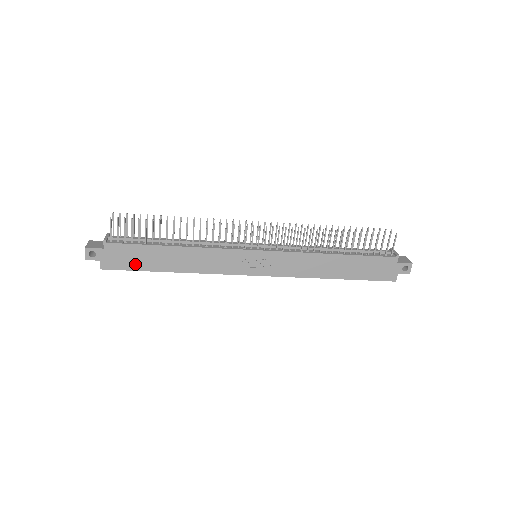
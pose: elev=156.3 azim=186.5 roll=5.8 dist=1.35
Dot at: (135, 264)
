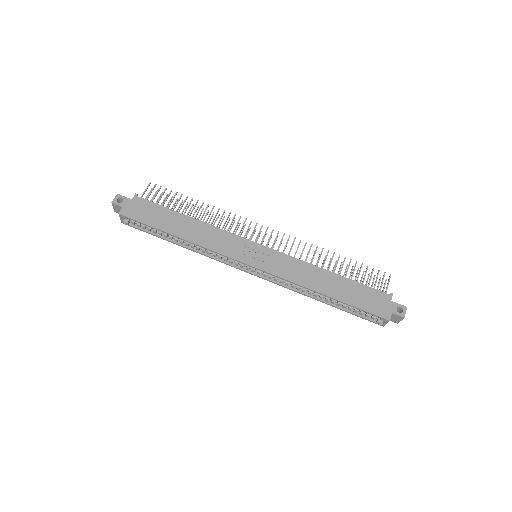
Dot at: (150, 219)
